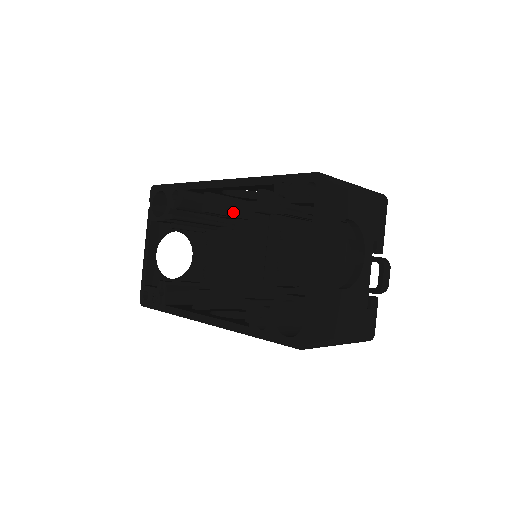
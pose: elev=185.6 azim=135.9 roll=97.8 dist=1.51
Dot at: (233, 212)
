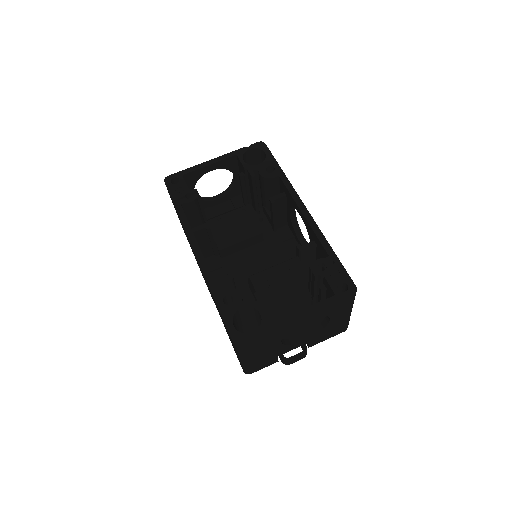
Dot at: (276, 218)
